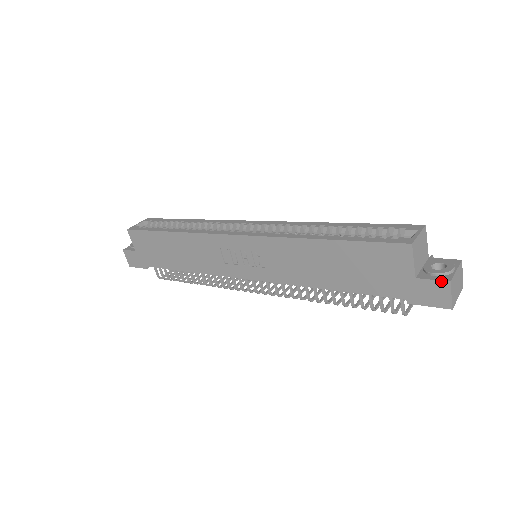
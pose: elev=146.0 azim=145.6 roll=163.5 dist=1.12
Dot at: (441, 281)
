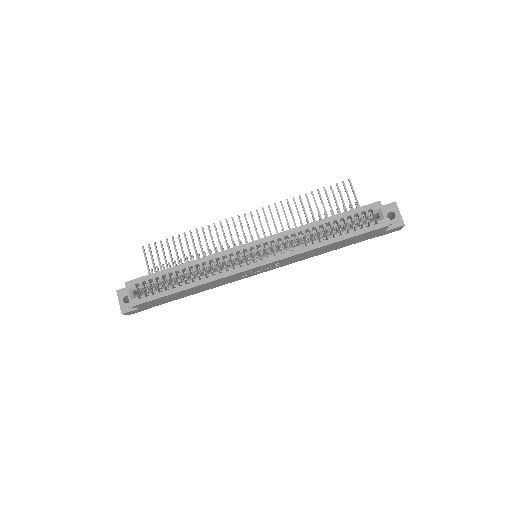
Dot at: (400, 227)
